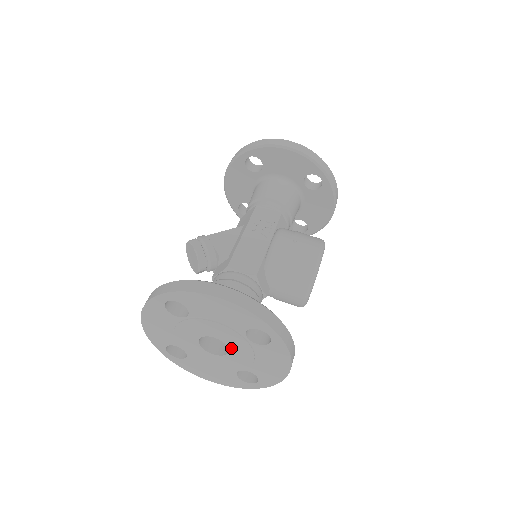
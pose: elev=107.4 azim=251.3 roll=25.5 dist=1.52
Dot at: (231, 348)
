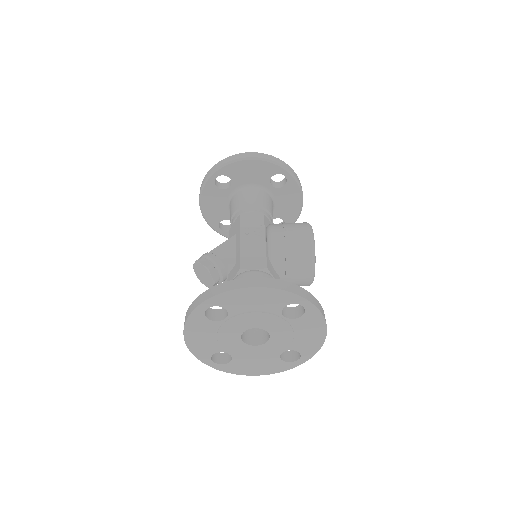
Dot at: (271, 332)
